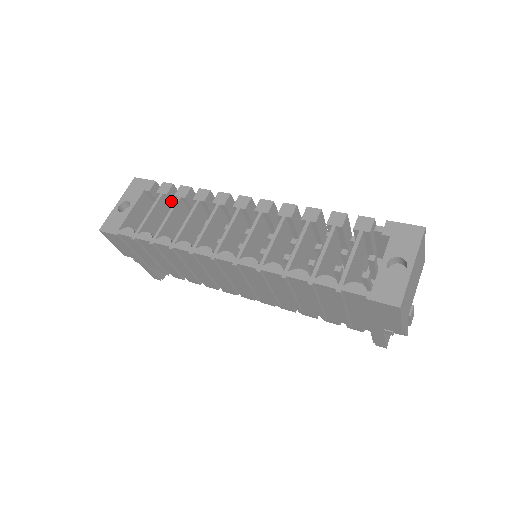
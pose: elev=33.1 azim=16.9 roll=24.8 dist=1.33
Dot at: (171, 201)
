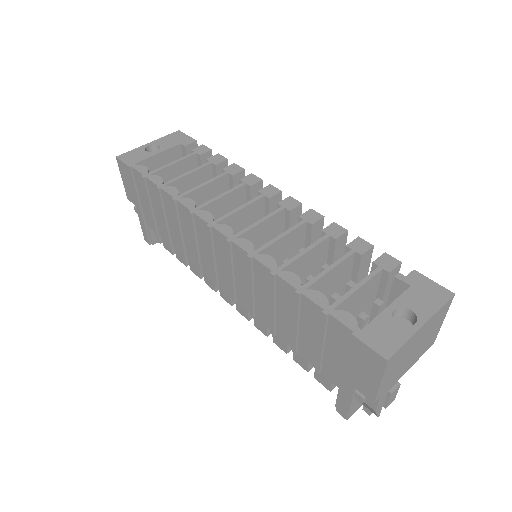
Dot at: occluded
